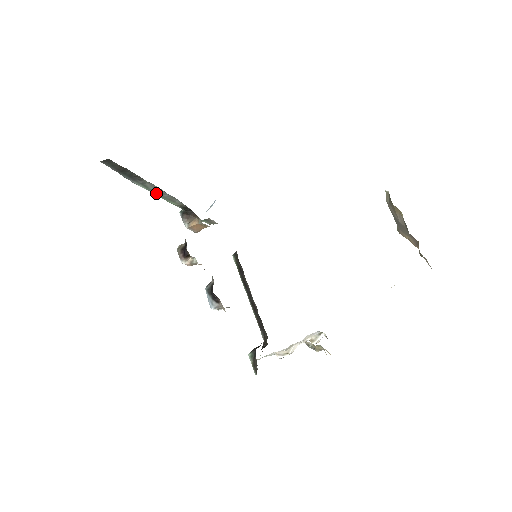
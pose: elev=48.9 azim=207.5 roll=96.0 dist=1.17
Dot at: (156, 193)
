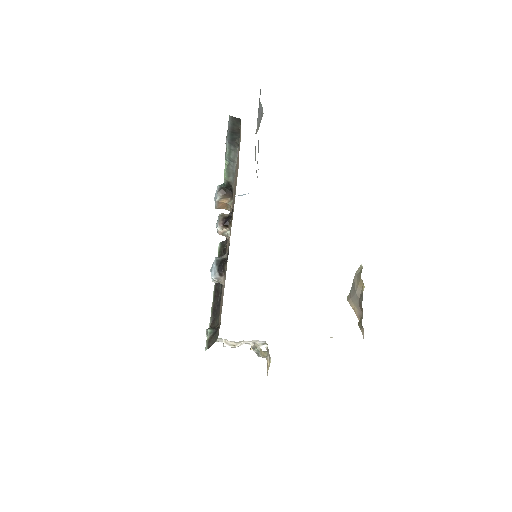
Dot at: (227, 162)
